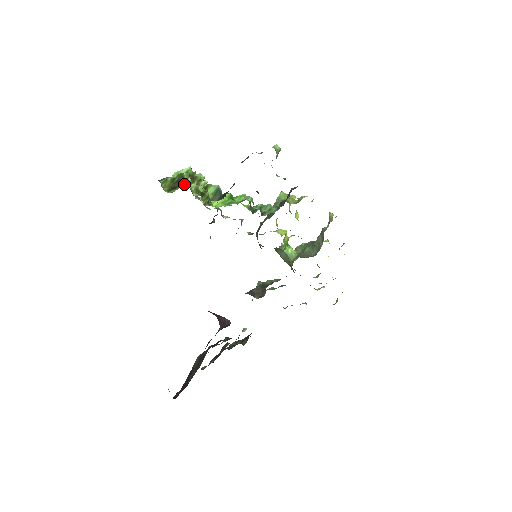
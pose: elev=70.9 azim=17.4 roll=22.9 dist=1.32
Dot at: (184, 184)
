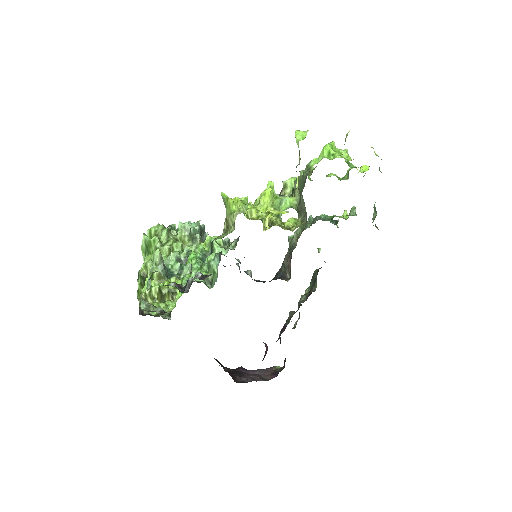
Dot at: occluded
